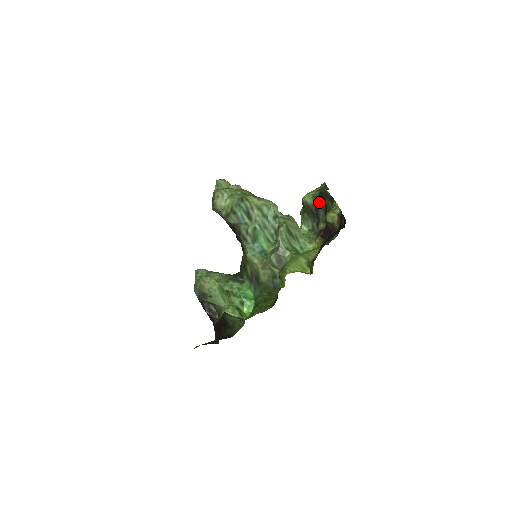
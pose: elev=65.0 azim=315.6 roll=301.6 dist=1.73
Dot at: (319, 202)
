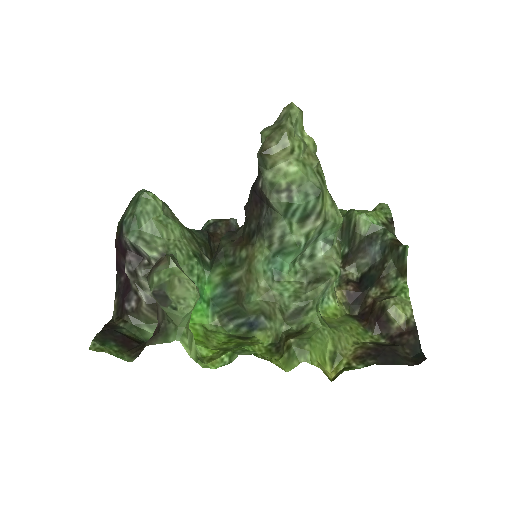
Dot at: (376, 245)
